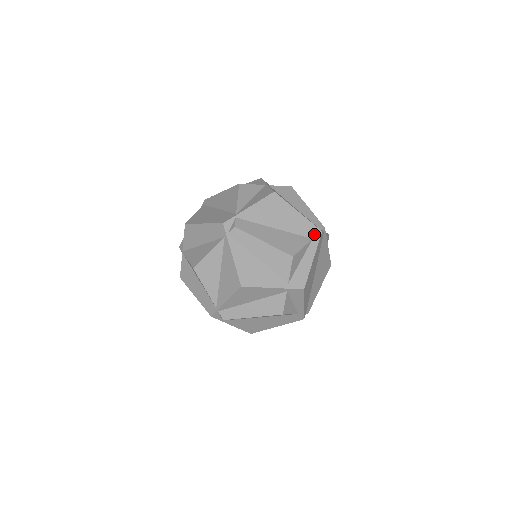
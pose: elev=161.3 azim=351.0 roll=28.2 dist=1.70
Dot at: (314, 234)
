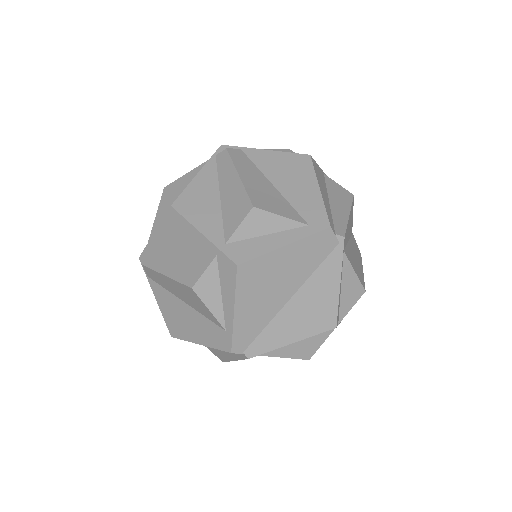
Dot at: (316, 222)
